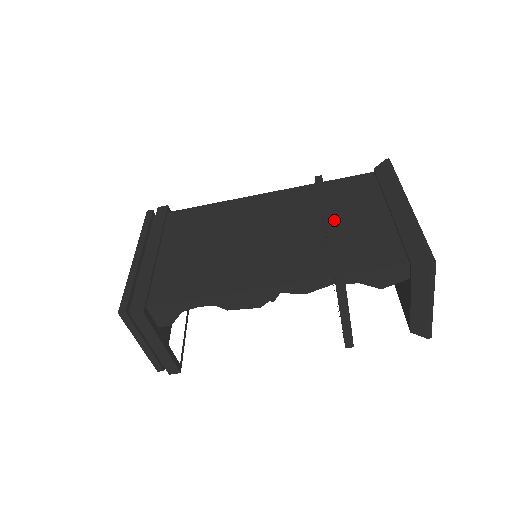
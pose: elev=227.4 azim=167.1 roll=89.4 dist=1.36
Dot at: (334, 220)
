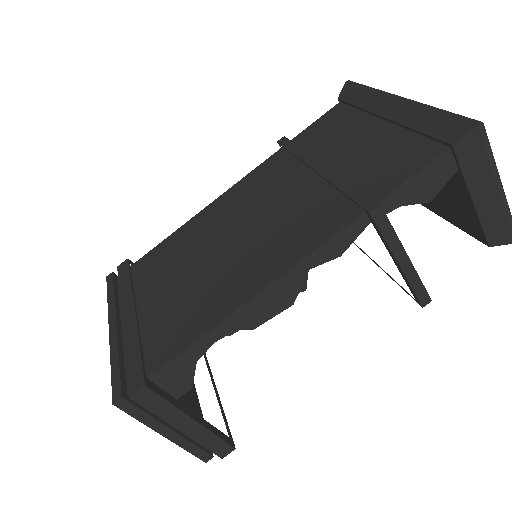
Dot at: (325, 163)
